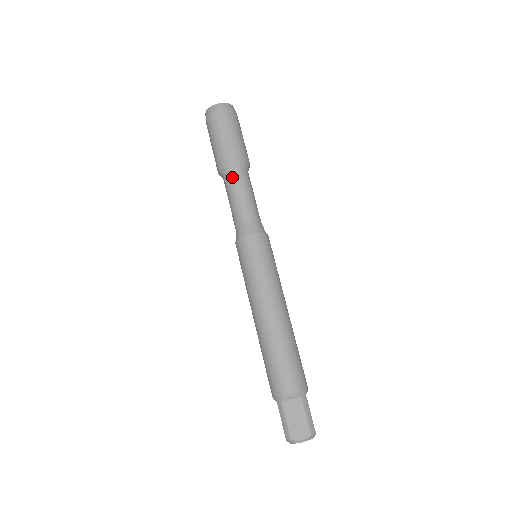
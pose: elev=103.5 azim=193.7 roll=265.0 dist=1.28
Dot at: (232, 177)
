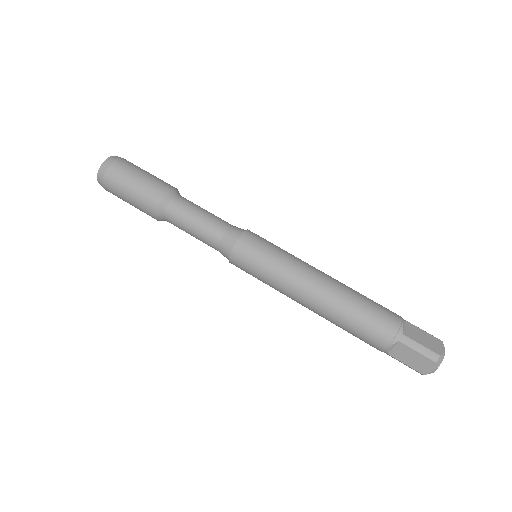
Dot at: (171, 221)
